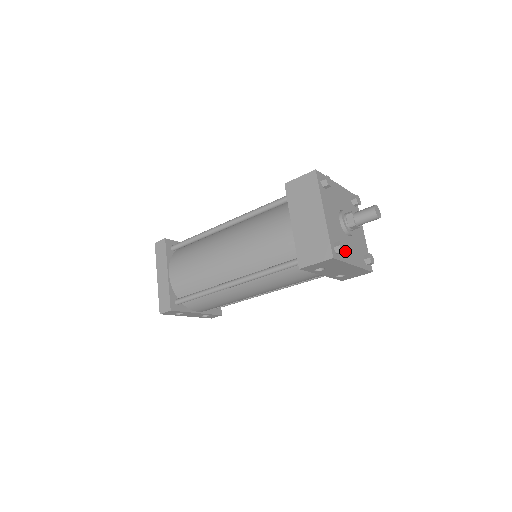
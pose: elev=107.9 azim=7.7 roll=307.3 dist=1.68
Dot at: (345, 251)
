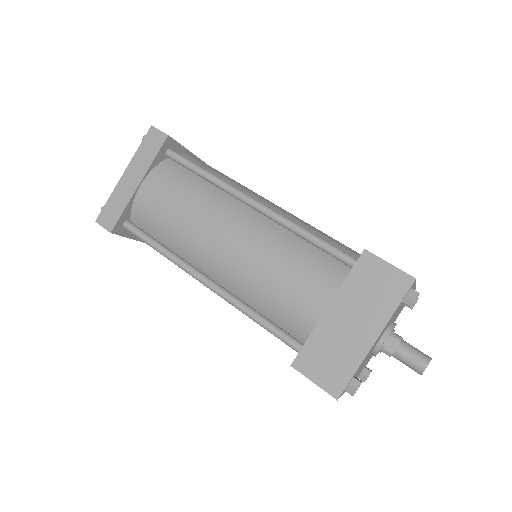
Dot at: occluded
